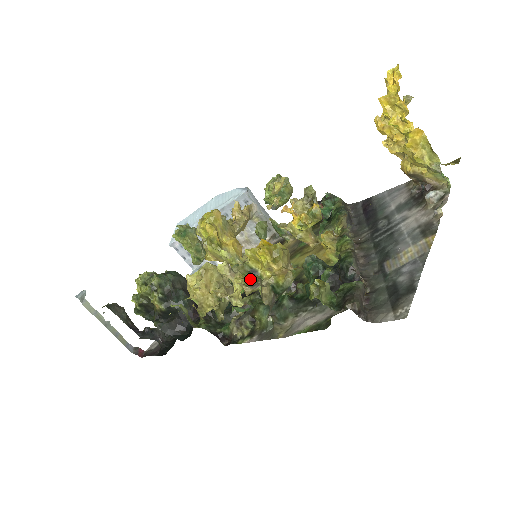
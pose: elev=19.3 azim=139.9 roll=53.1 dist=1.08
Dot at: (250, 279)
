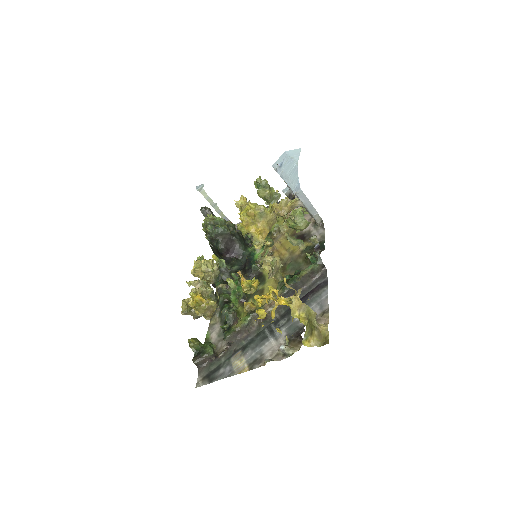
Dot at: (183, 309)
